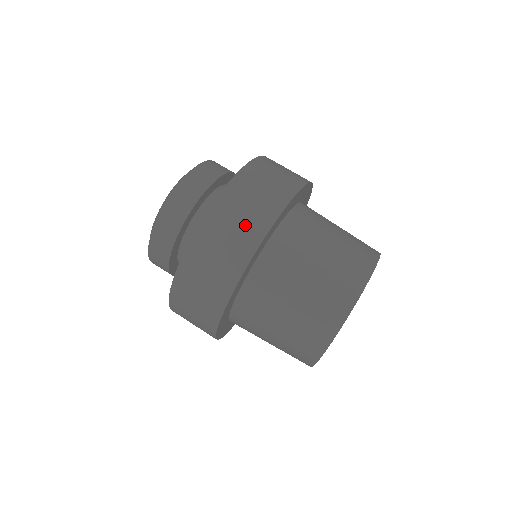
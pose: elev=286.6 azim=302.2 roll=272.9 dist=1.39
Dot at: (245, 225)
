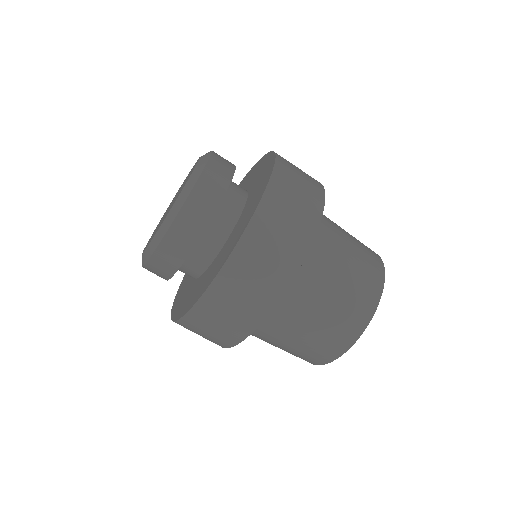
Dot at: (260, 286)
